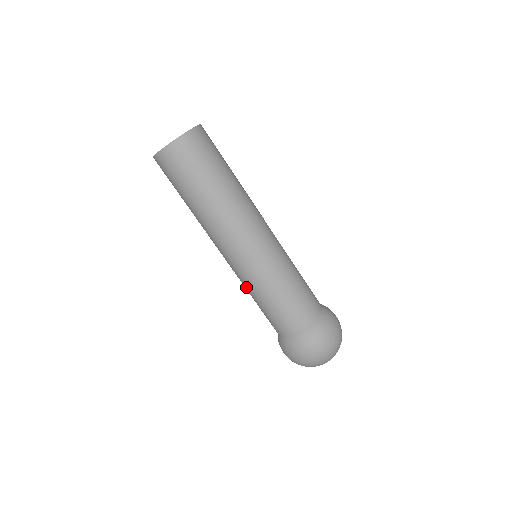
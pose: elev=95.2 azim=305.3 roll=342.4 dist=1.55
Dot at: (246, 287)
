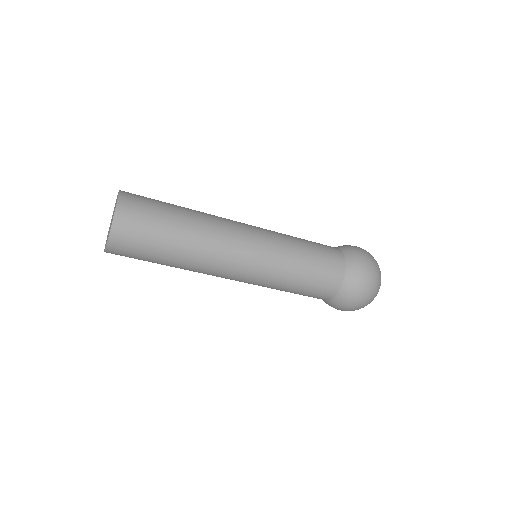
Dot at: occluded
